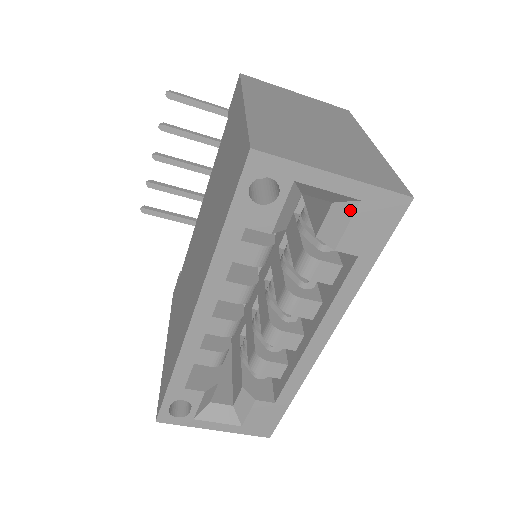
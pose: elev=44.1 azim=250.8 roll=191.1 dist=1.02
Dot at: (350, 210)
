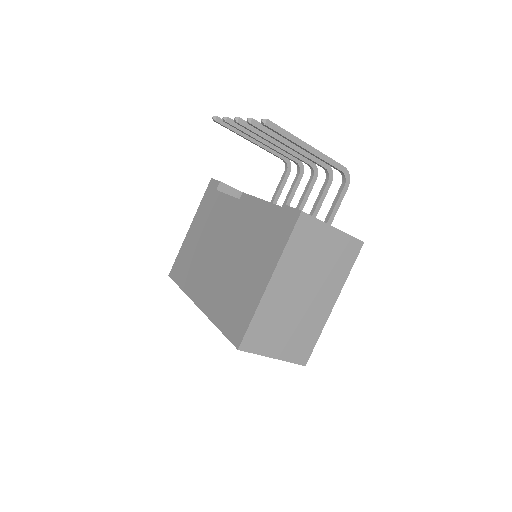
Dot at: occluded
